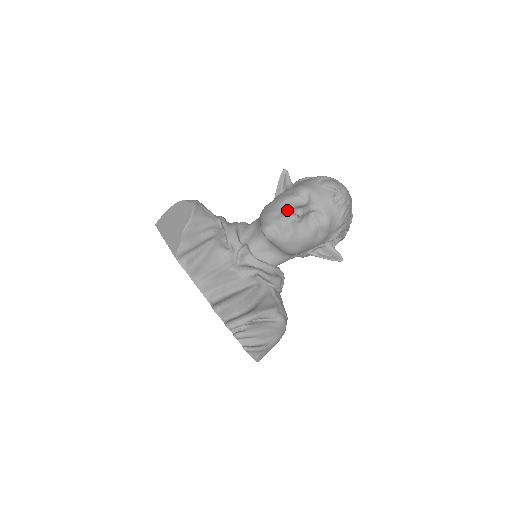
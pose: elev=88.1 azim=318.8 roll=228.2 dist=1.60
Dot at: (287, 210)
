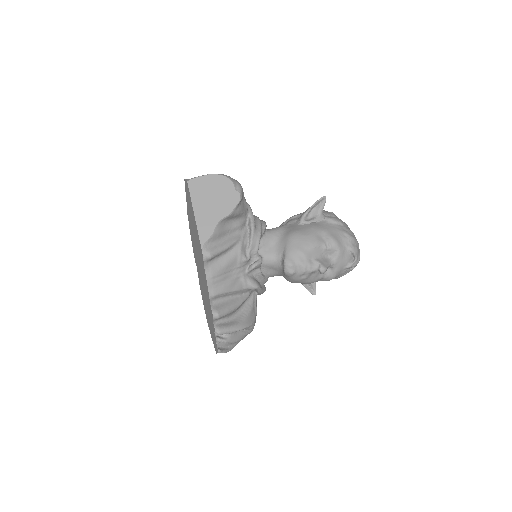
Dot at: (314, 258)
